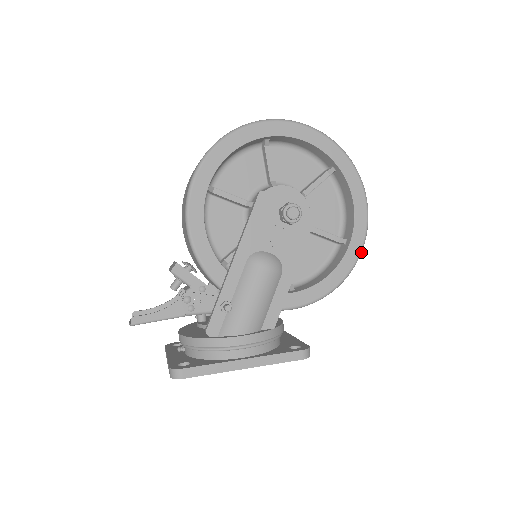
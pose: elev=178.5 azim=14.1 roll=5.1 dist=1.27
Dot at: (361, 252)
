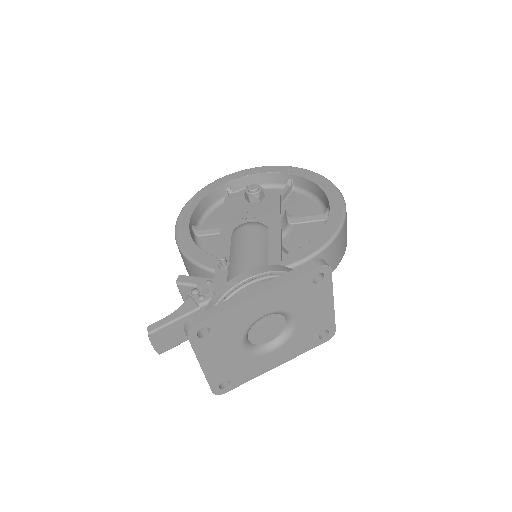
Dot at: (345, 205)
